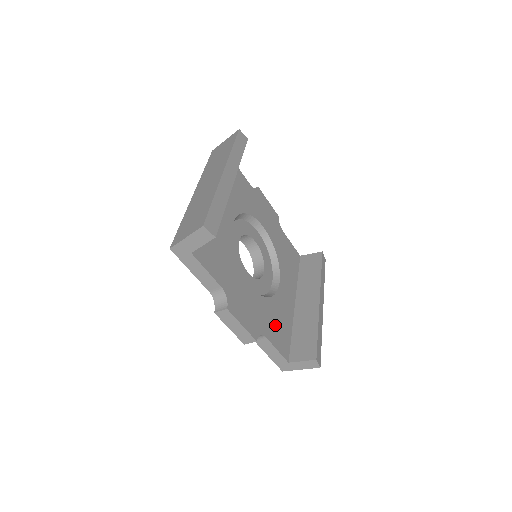
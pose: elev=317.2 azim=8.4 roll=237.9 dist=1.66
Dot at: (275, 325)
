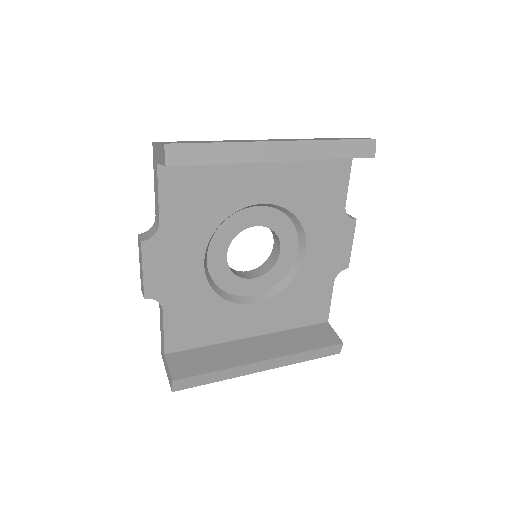
Dot at: (192, 317)
